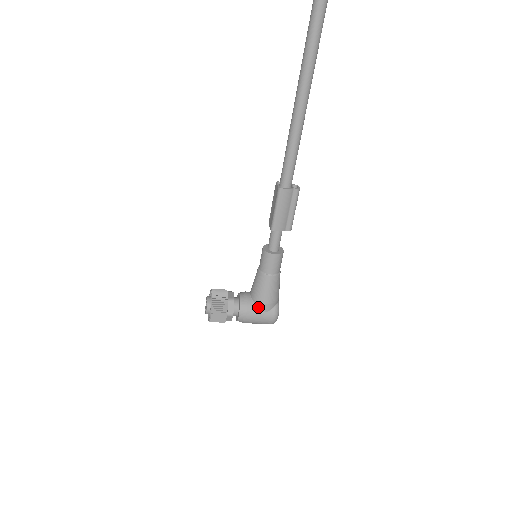
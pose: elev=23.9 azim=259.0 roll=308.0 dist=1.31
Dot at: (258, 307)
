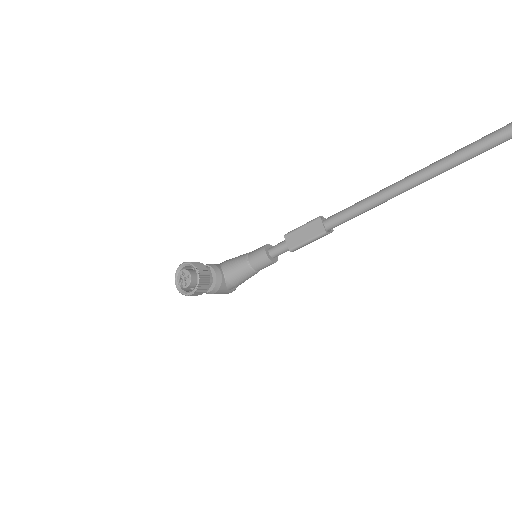
Dot at: (227, 287)
